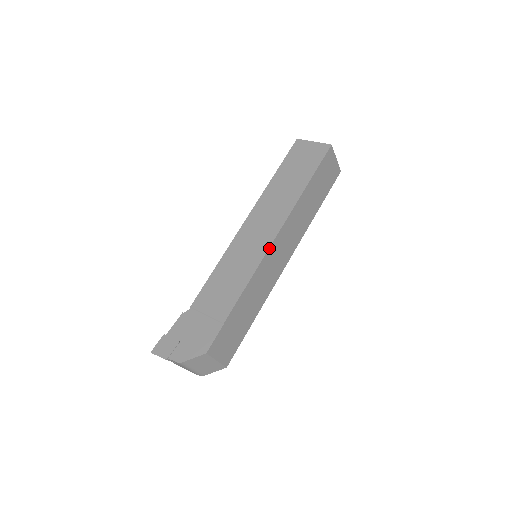
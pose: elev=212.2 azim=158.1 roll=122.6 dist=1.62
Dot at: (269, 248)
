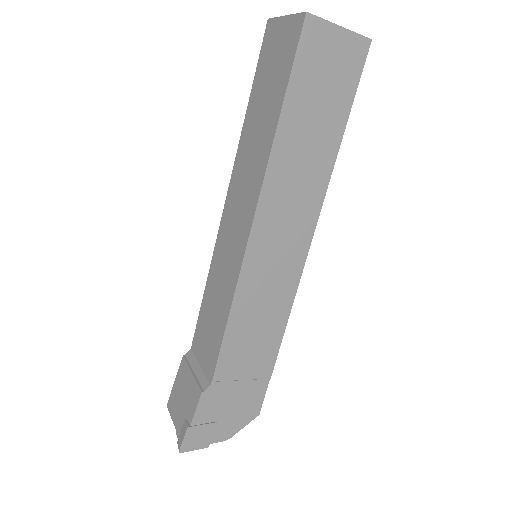
Dot at: (304, 264)
